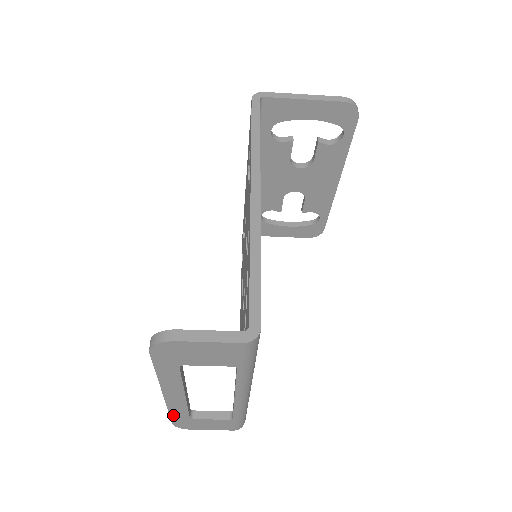
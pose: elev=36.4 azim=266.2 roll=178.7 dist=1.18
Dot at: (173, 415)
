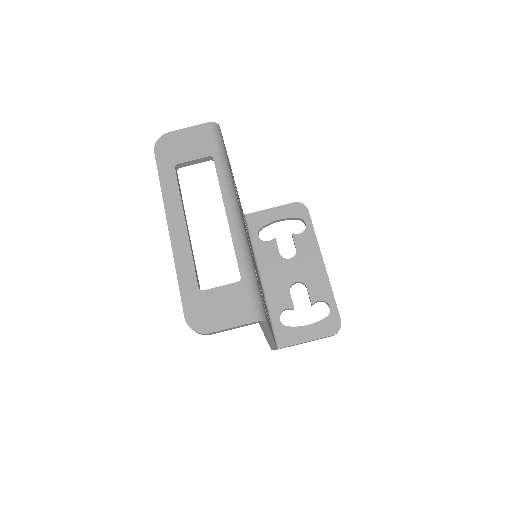
Dot at: (182, 284)
